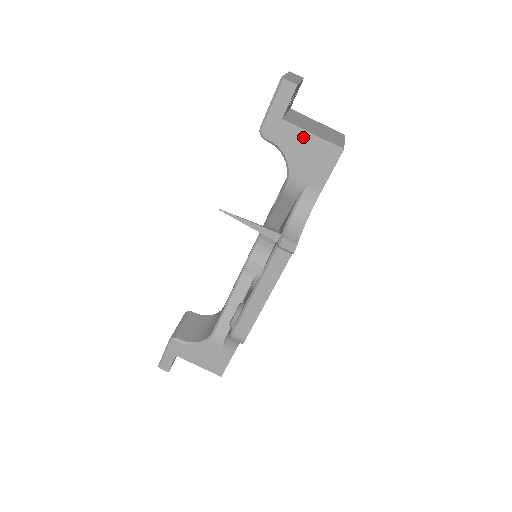
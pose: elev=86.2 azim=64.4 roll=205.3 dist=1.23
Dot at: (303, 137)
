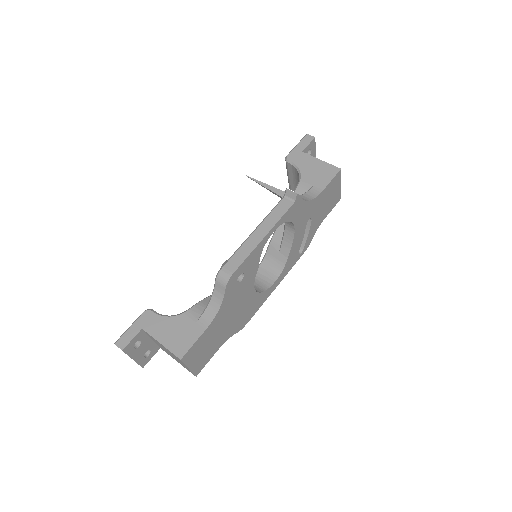
Dot at: (314, 161)
